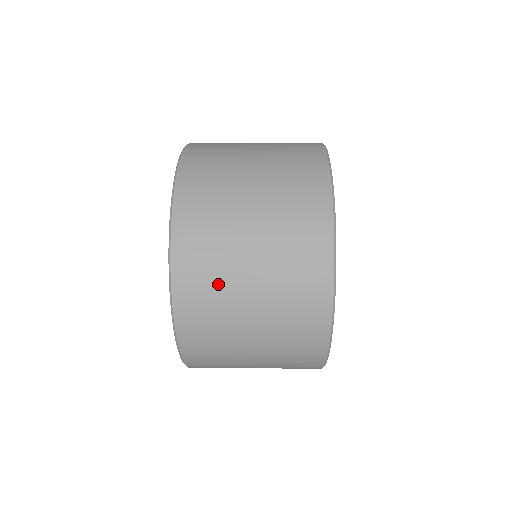
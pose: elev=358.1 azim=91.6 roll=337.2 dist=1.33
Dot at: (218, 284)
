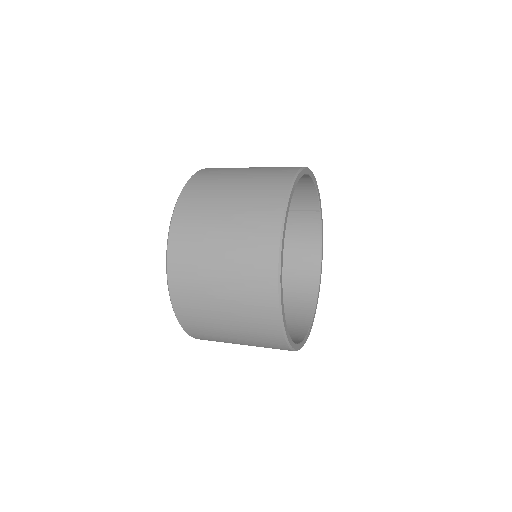
Dot at: occluded
